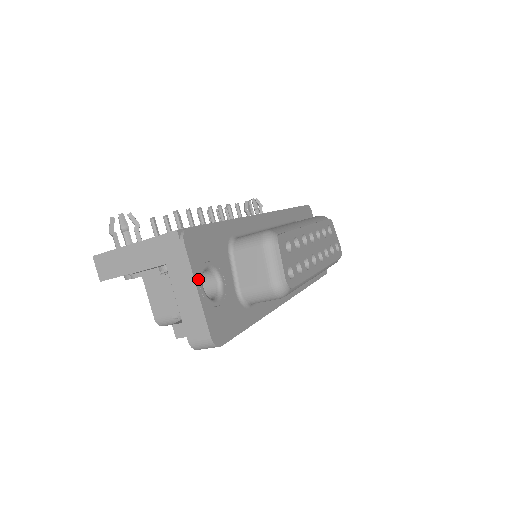
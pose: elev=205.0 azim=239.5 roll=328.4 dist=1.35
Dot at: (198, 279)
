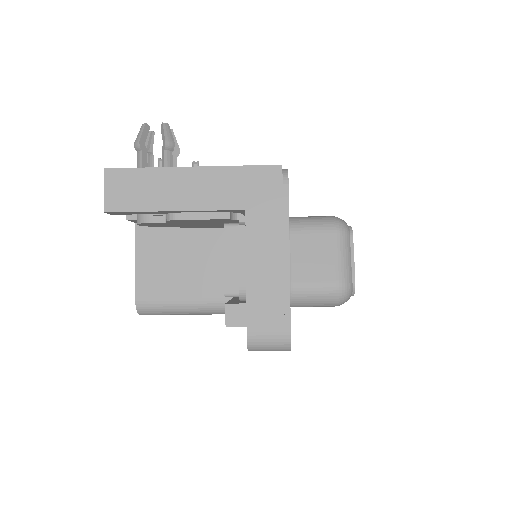
Dot at: (289, 244)
